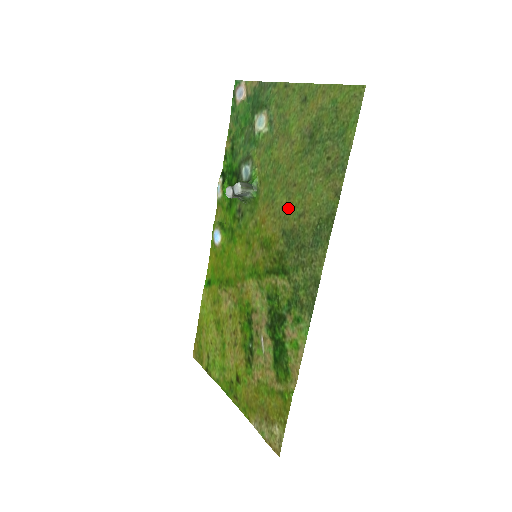
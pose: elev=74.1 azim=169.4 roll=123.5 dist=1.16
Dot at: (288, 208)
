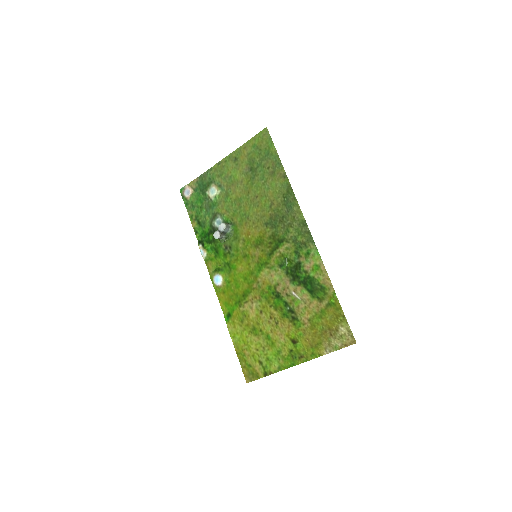
Dot at: (260, 211)
